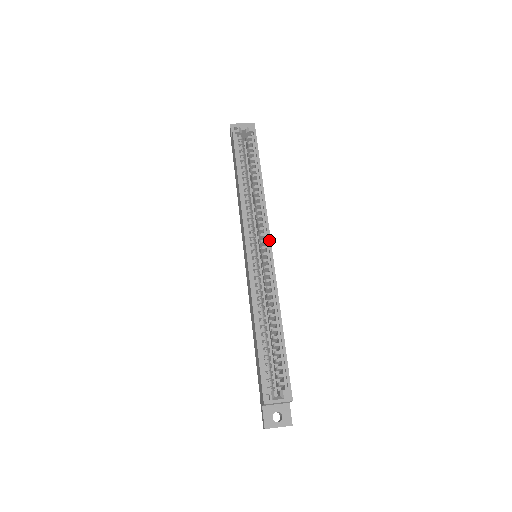
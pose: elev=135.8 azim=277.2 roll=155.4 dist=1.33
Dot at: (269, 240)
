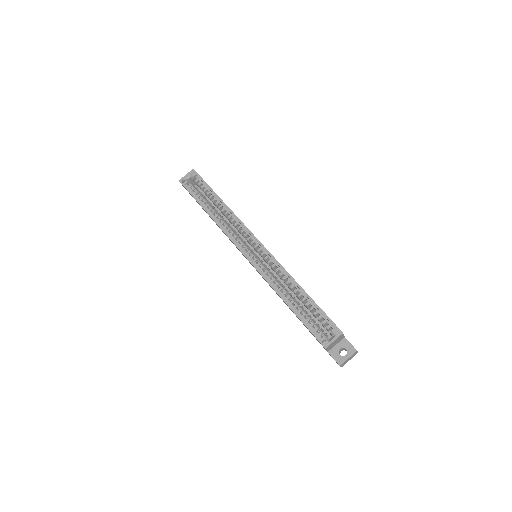
Dot at: (255, 239)
